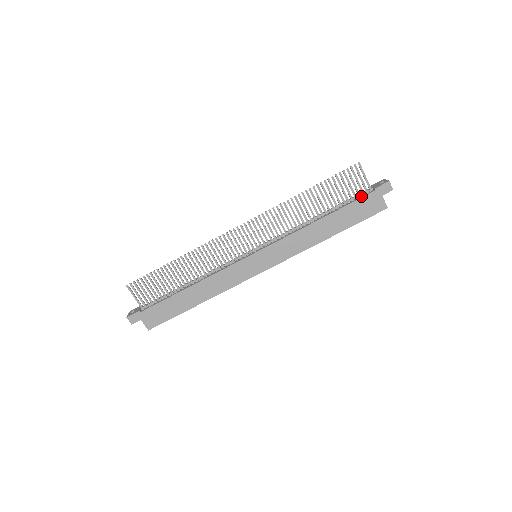
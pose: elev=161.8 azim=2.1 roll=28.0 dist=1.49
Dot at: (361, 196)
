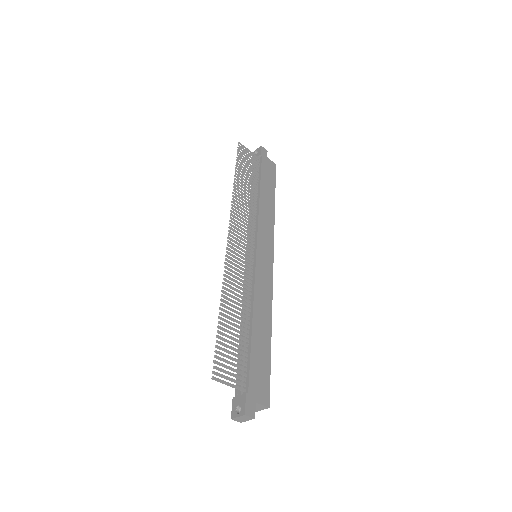
Dot at: (259, 165)
